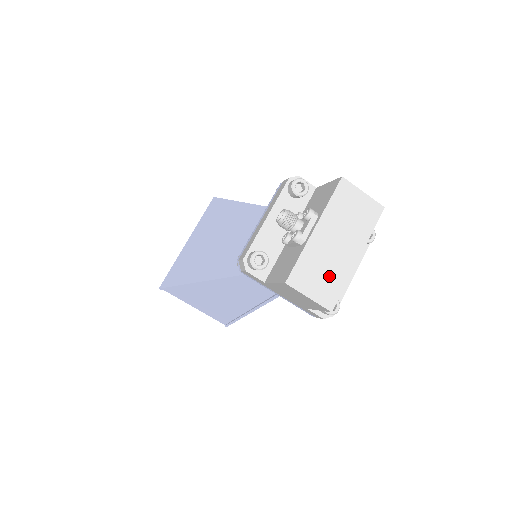
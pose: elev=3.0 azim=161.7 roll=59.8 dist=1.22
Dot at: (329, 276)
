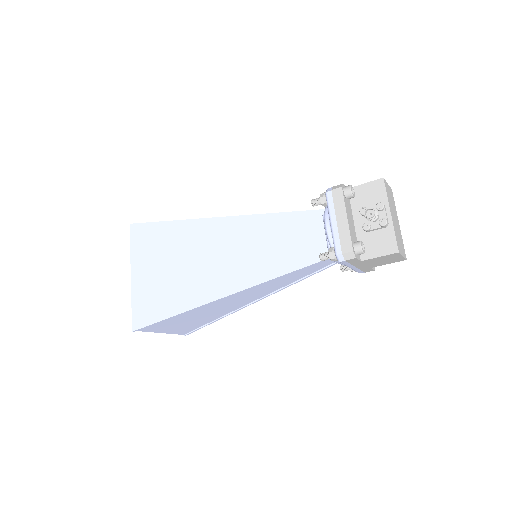
Dot at: (400, 240)
